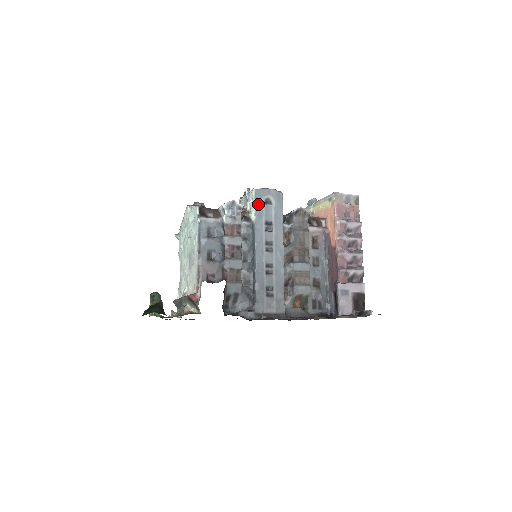
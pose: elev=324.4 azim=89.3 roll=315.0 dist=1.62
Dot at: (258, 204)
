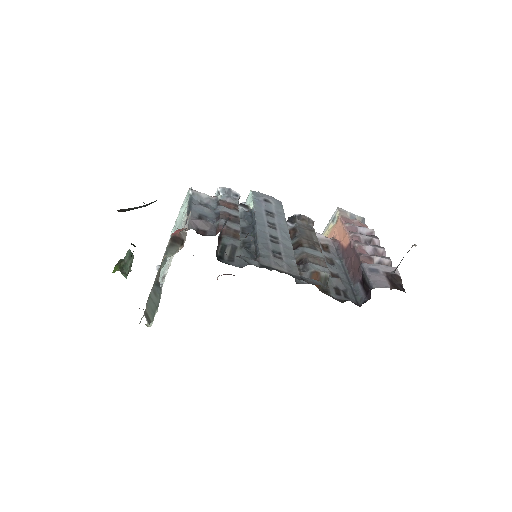
Dot at: (256, 199)
